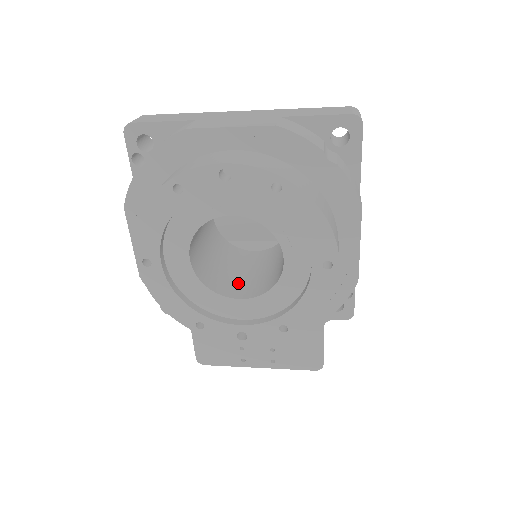
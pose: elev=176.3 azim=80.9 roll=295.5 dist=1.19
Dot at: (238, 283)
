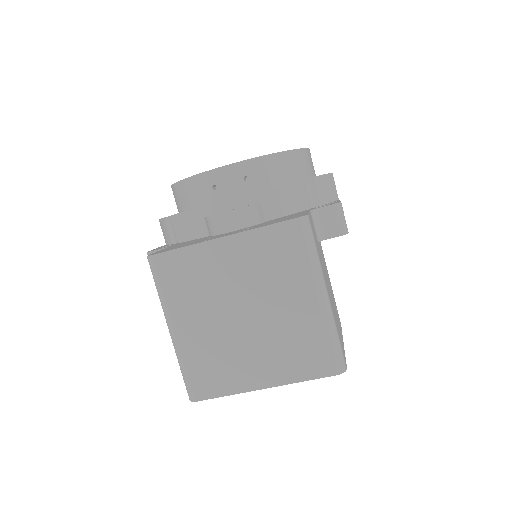
Dot at: occluded
